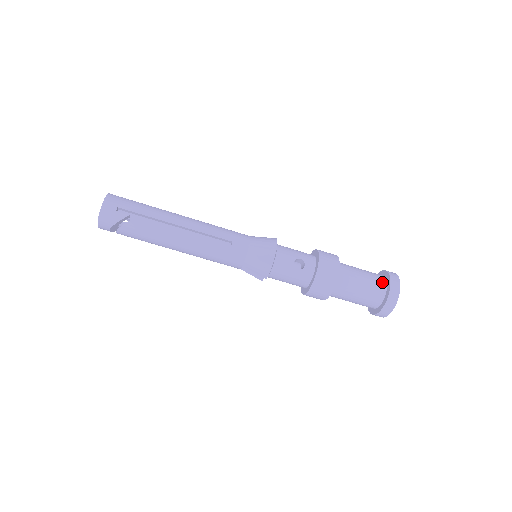
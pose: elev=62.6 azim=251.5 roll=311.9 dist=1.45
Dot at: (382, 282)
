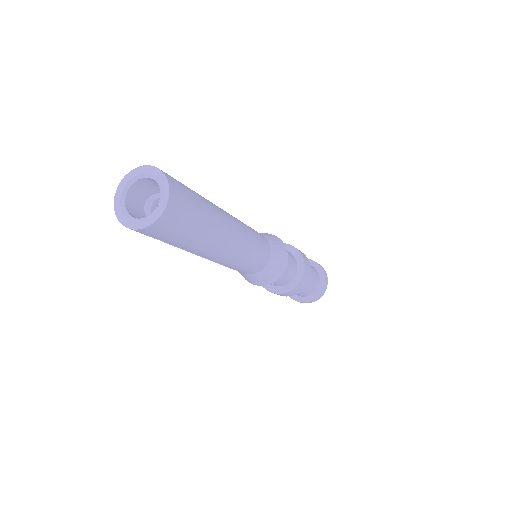
Dot at: (304, 296)
